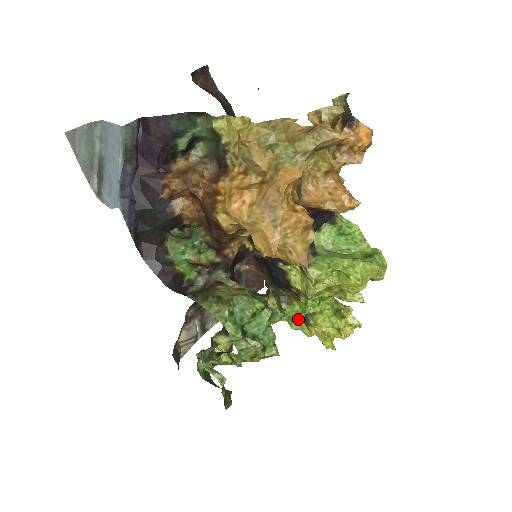
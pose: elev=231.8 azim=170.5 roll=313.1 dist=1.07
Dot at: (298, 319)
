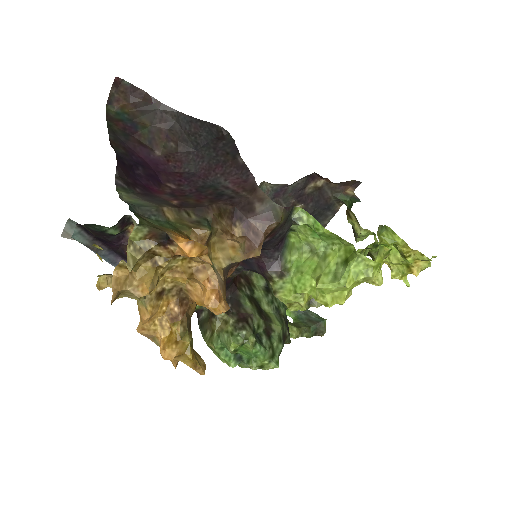
Dot at: occluded
